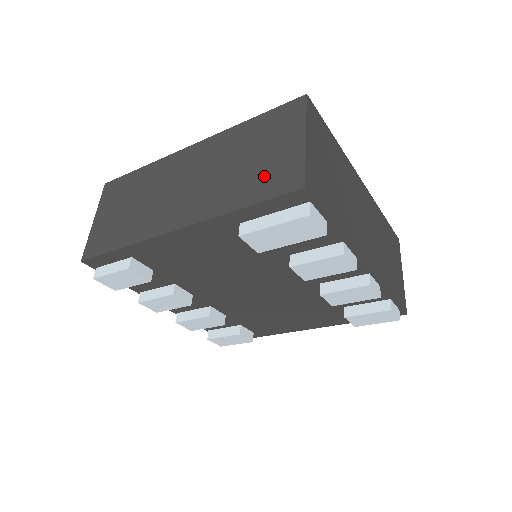
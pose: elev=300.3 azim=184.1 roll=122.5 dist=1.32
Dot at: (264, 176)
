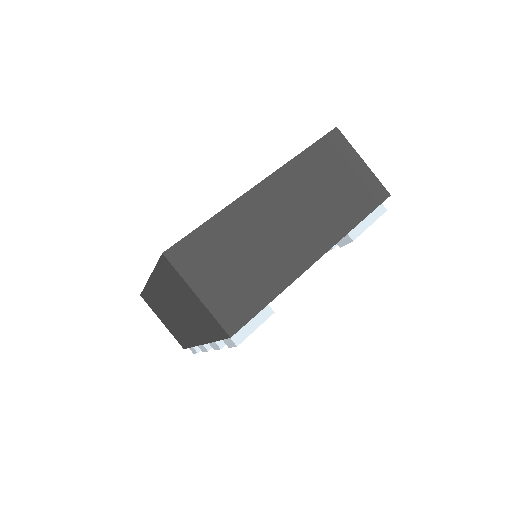
Dot at: (358, 194)
